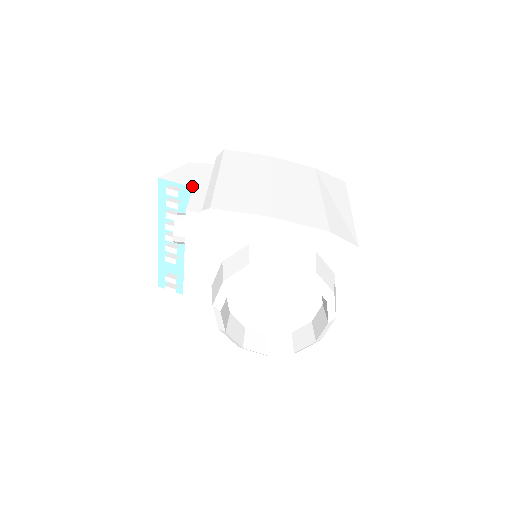
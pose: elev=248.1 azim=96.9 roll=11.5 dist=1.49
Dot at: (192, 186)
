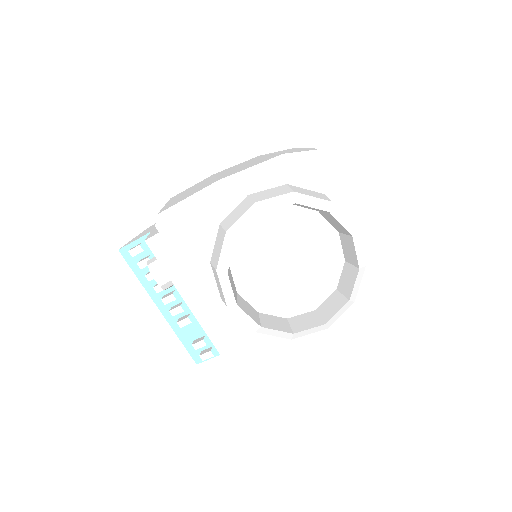
Dot at: (149, 232)
